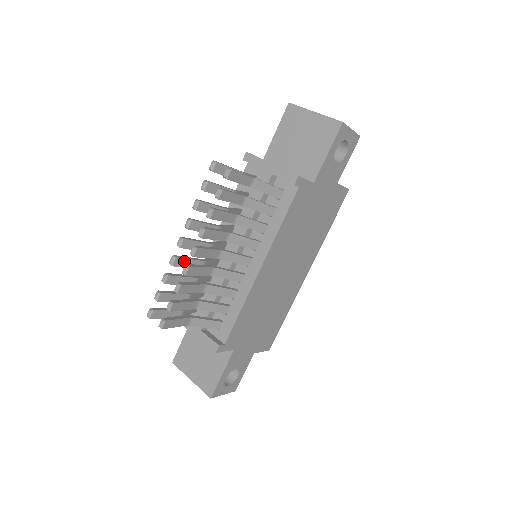
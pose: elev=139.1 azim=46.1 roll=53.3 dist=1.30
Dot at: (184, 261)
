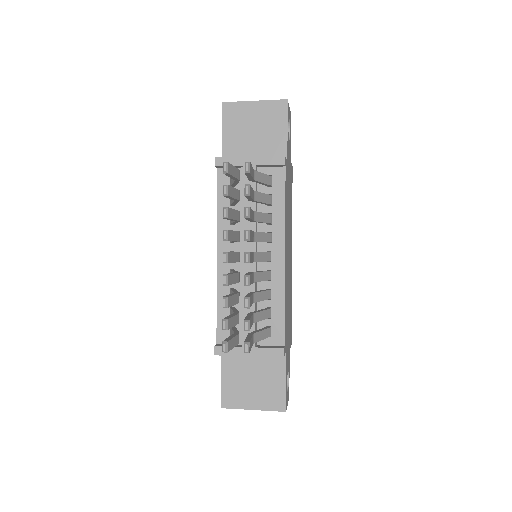
Dot at: (231, 277)
